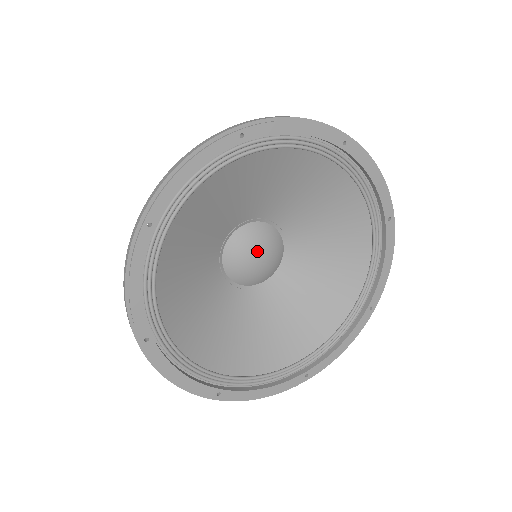
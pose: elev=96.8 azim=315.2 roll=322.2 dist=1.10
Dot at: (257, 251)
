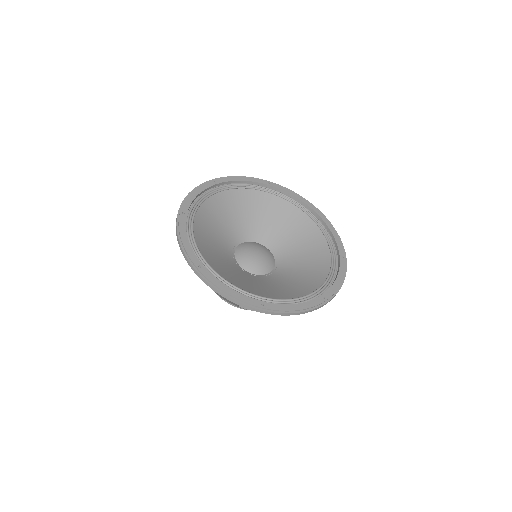
Dot at: (254, 250)
